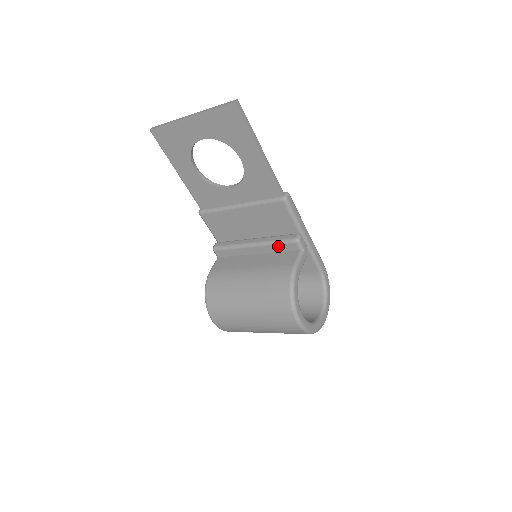
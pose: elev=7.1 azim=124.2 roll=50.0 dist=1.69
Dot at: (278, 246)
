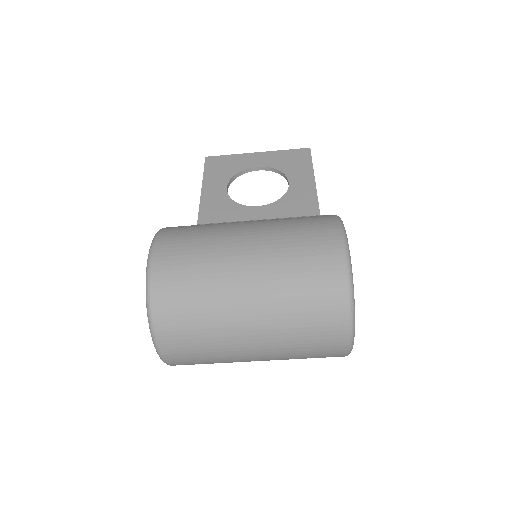
Dot at: occluded
